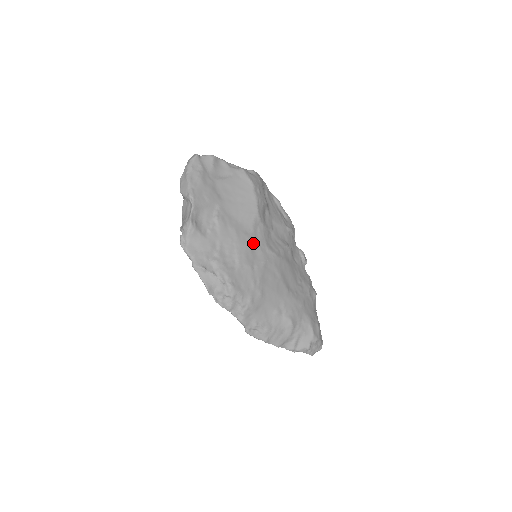
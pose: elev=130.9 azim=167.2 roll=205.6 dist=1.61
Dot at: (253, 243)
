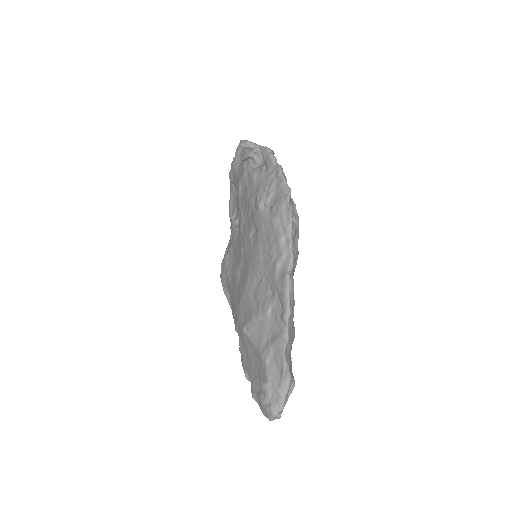
Dot at: occluded
